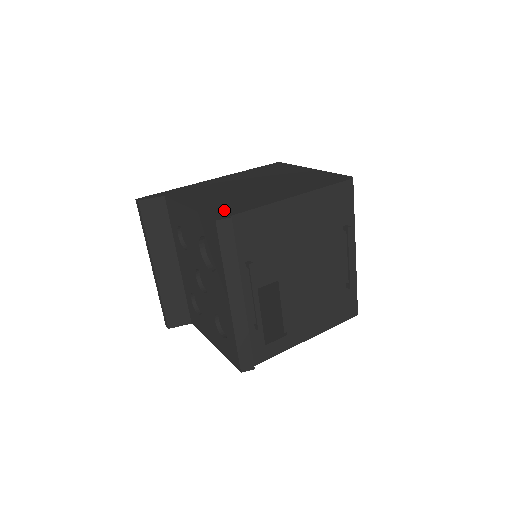
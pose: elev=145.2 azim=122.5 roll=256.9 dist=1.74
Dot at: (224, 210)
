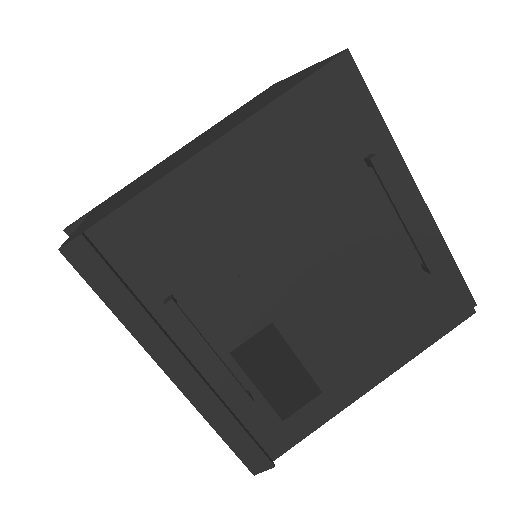
Dot at: (97, 218)
